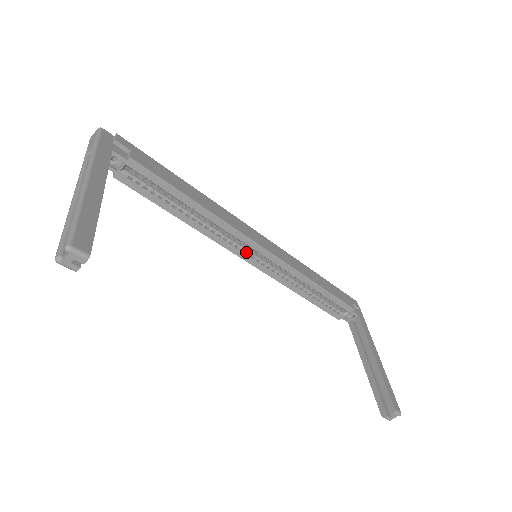
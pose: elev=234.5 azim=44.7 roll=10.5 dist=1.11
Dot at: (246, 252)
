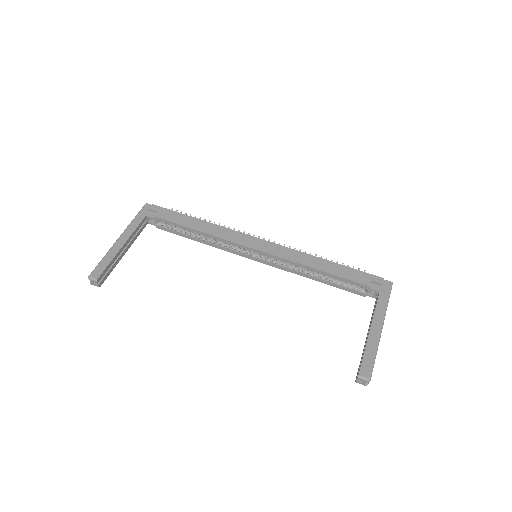
Dot at: (250, 254)
